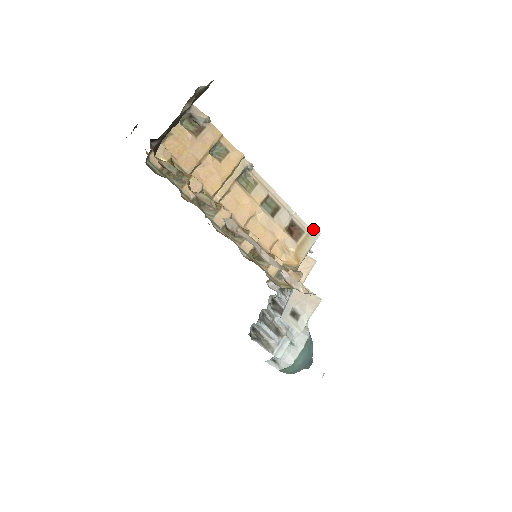
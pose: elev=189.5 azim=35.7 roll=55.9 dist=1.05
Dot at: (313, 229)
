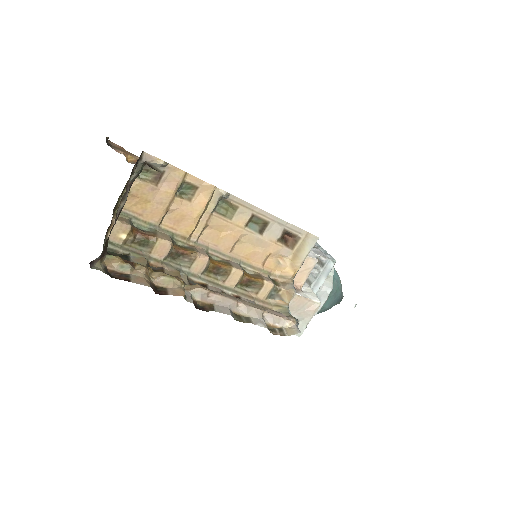
Dot at: (310, 233)
